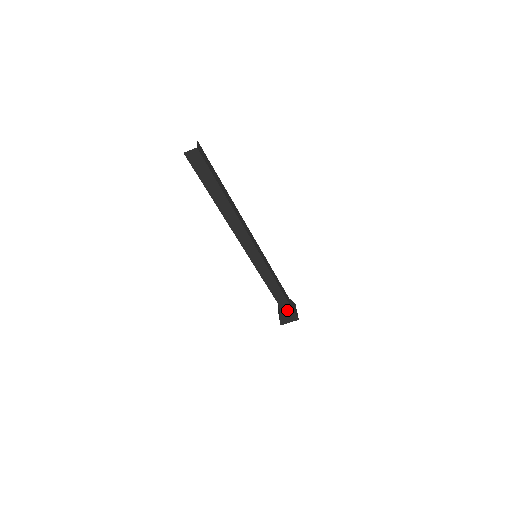
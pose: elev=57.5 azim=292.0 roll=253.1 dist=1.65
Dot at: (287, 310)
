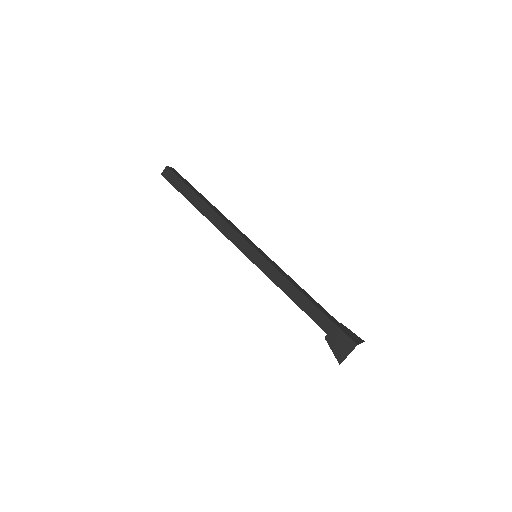
Dot at: (330, 328)
